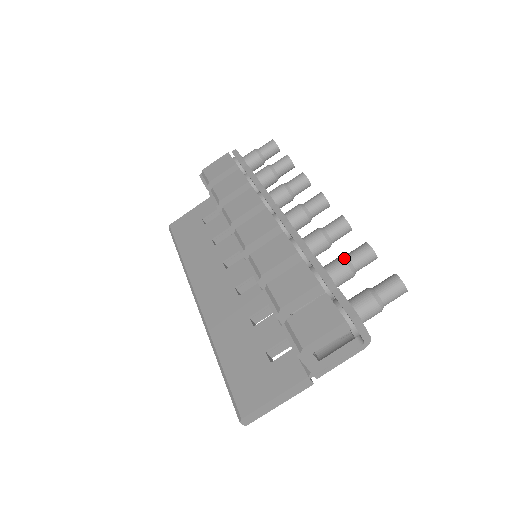
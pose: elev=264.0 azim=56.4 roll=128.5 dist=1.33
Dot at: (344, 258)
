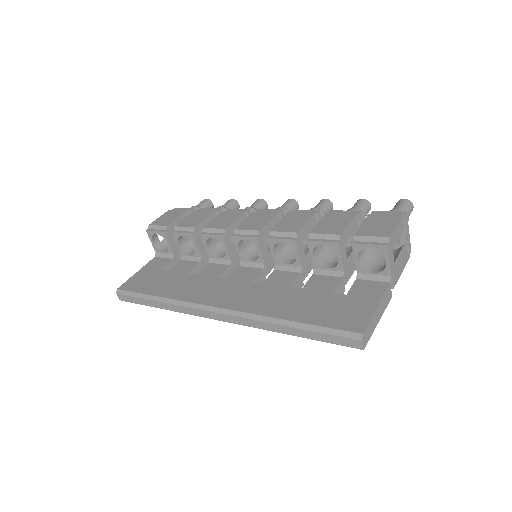
Dot at: (353, 208)
